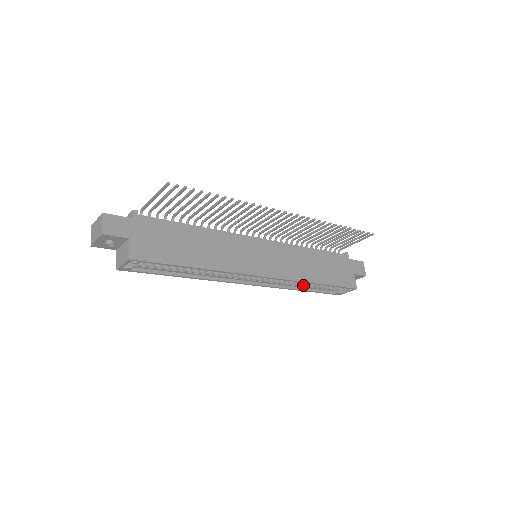
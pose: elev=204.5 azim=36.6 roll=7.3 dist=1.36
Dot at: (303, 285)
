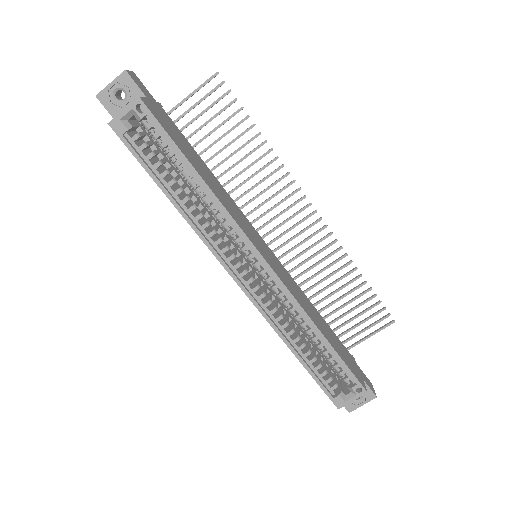
Dot at: (298, 345)
